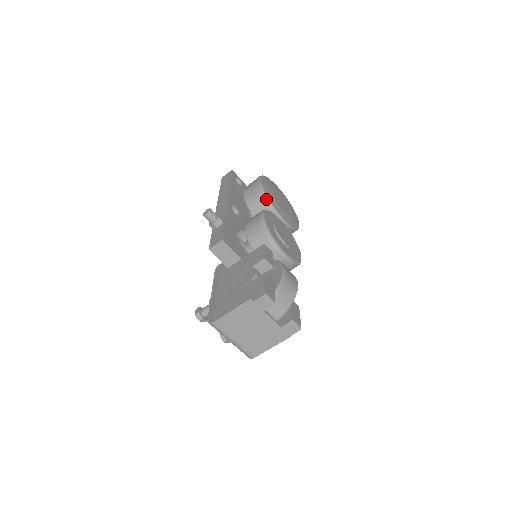
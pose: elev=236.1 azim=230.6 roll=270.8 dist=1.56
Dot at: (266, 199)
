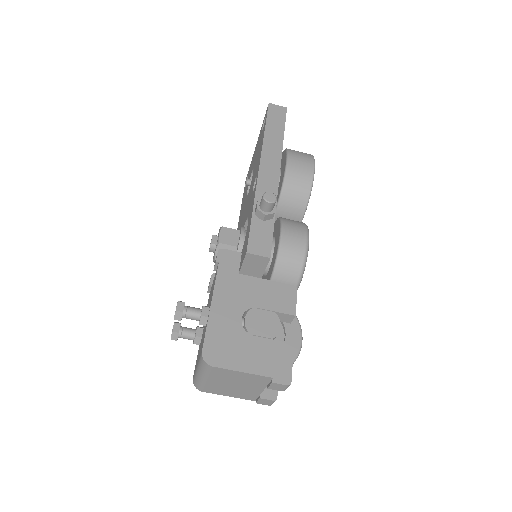
Dot at: (307, 200)
